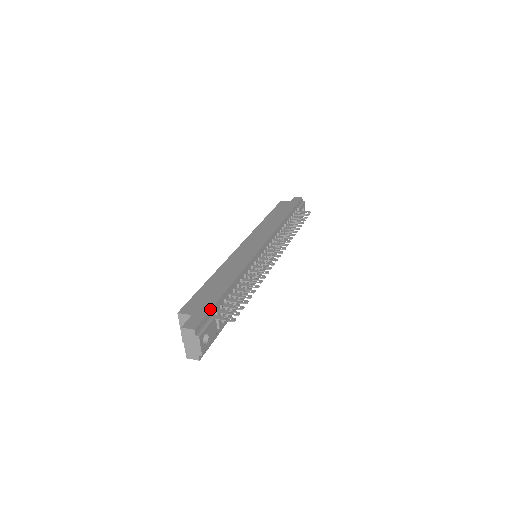
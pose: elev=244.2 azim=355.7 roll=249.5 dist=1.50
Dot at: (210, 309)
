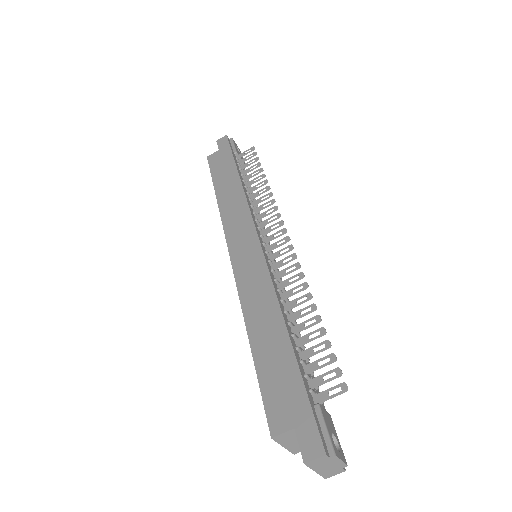
Dot at: (307, 399)
